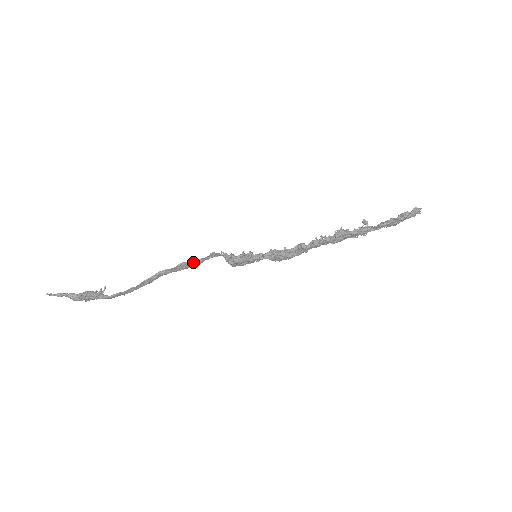
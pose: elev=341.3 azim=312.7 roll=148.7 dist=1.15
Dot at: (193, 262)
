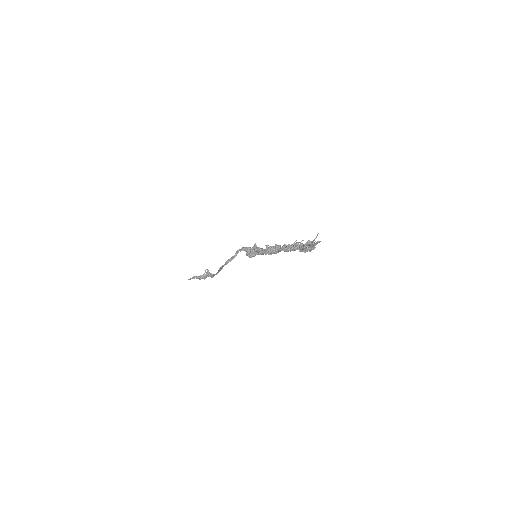
Dot at: (231, 259)
